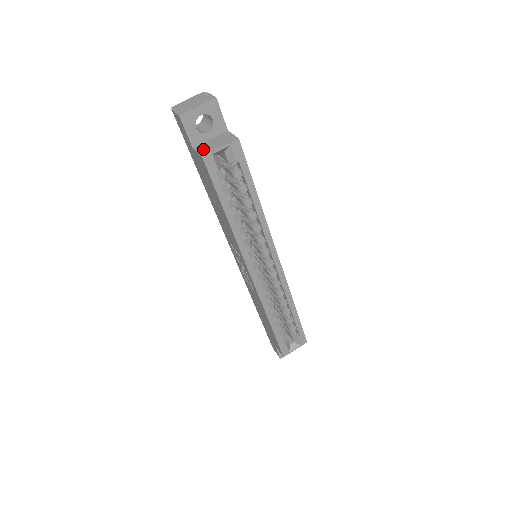
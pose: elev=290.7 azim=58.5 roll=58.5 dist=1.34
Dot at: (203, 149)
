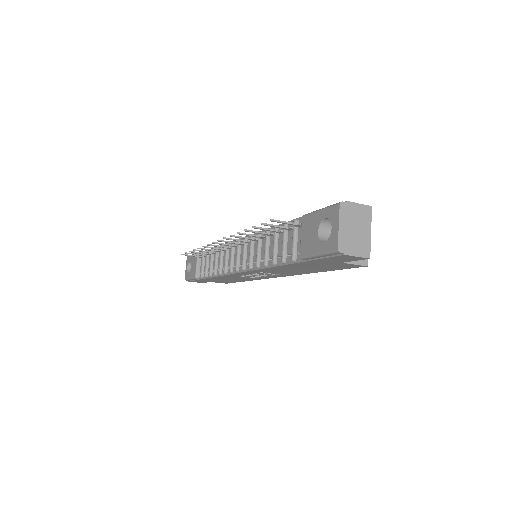
Dot at: occluded
